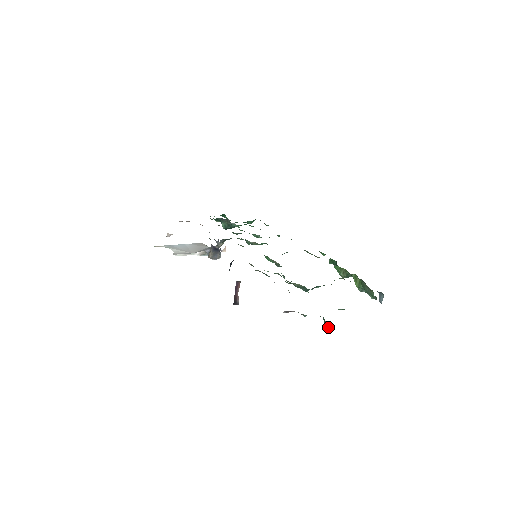
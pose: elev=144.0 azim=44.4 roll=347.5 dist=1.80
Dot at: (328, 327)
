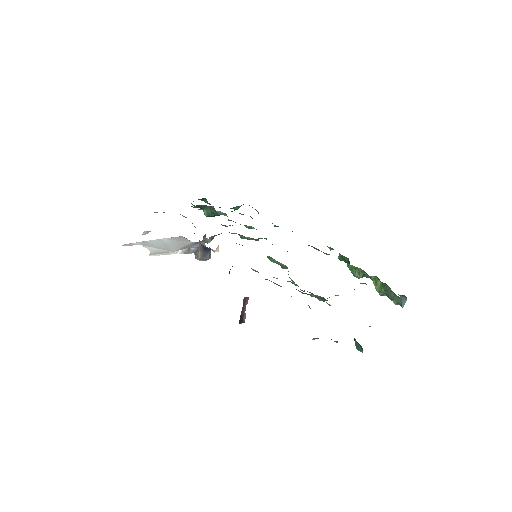
Dot at: (362, 352)
